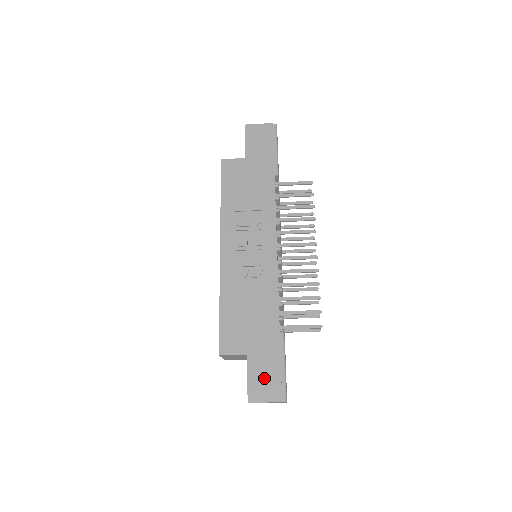
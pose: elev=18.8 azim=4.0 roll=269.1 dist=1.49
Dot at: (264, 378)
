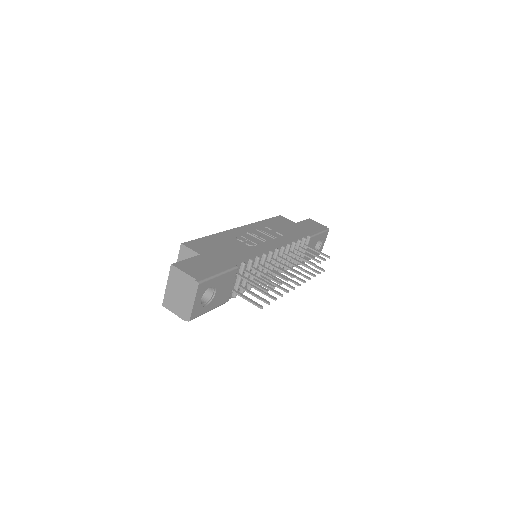
Dot at: (198, 266)
